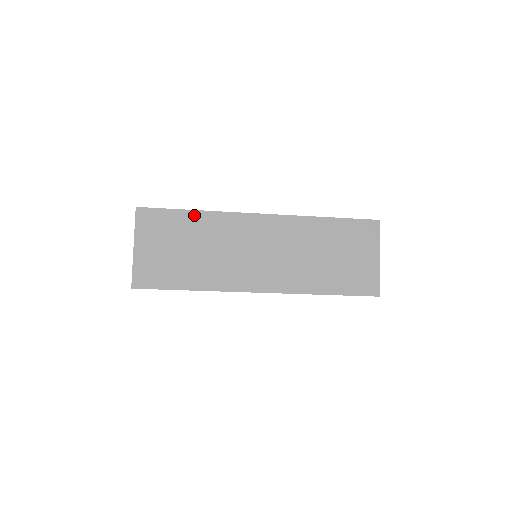
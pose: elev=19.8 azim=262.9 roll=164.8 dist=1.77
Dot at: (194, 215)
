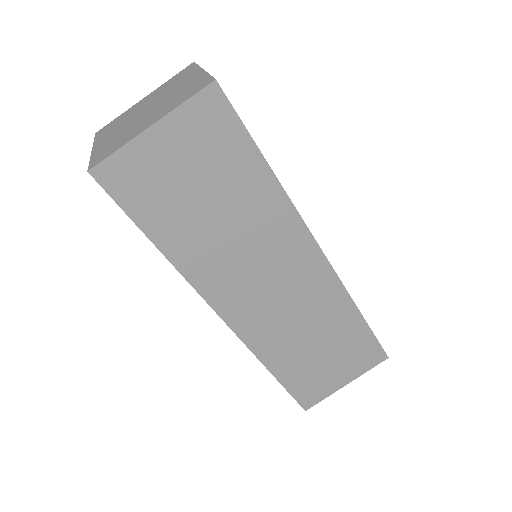
Dot at: (264, 174)
